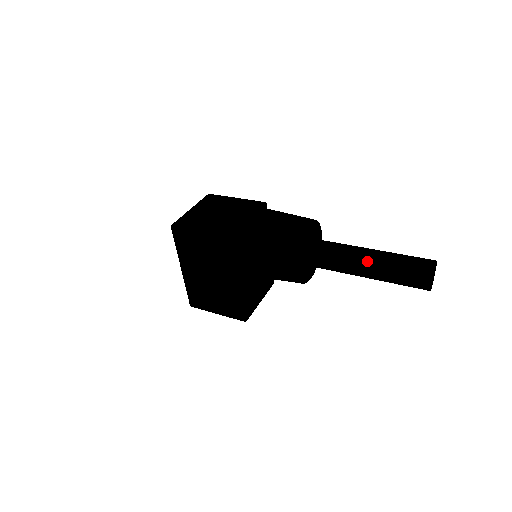
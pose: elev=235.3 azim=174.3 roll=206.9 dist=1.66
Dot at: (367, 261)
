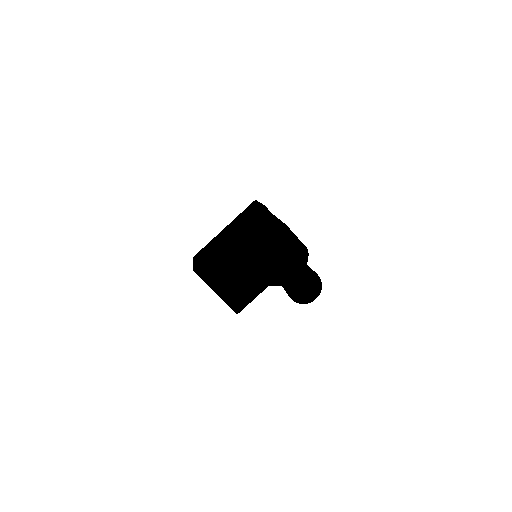
Dot at: (290, 254)
